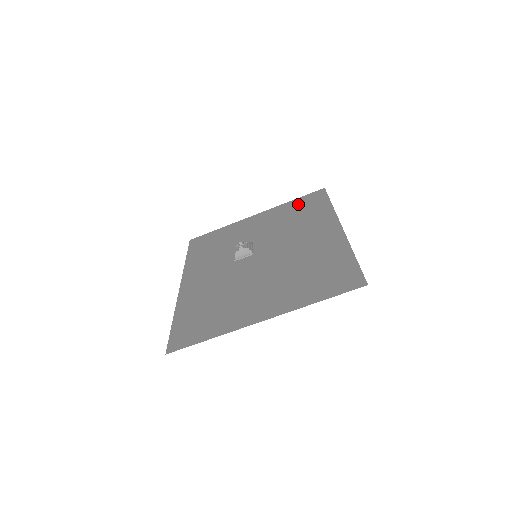
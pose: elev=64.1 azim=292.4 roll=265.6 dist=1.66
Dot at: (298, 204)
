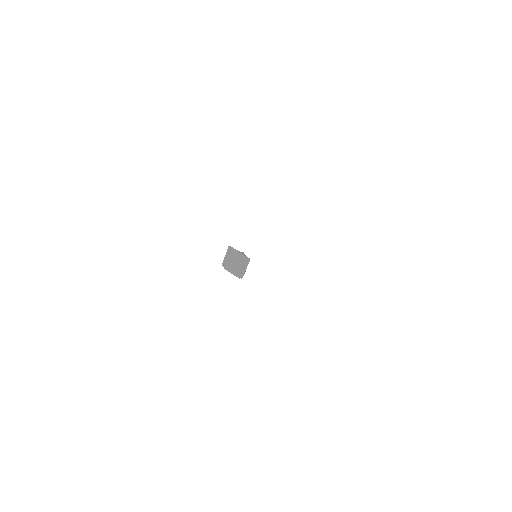
Dot at: occluded
